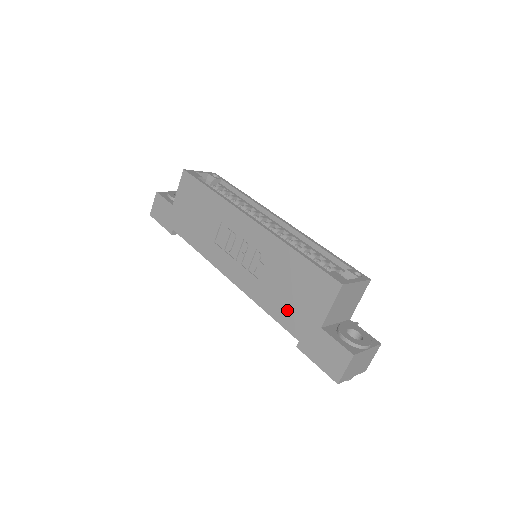
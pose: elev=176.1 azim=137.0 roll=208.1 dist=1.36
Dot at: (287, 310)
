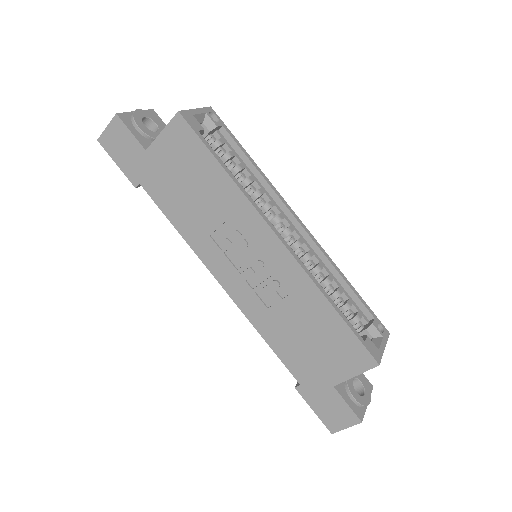
Dot at: (296, 353)
